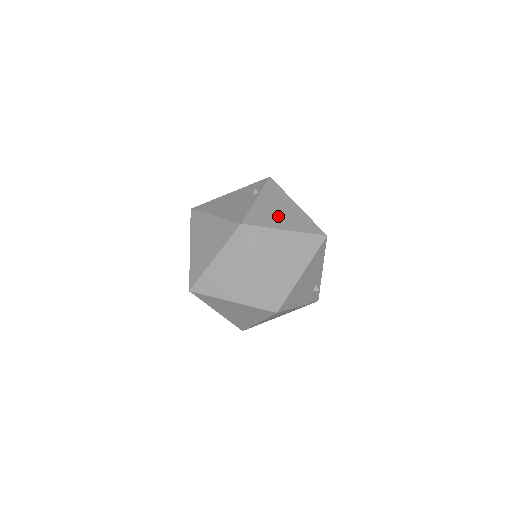
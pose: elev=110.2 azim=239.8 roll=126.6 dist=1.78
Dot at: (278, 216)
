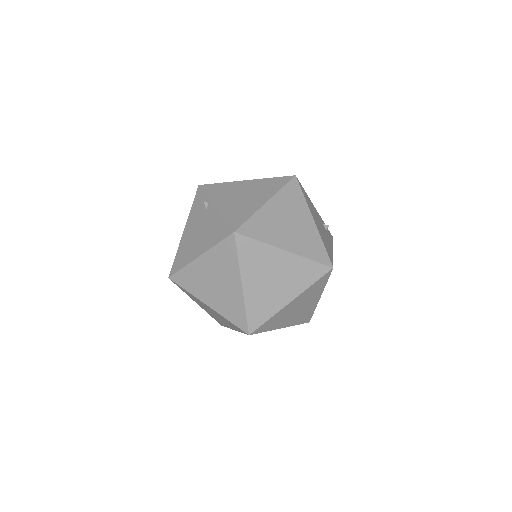
Dot at: (247, 200)
